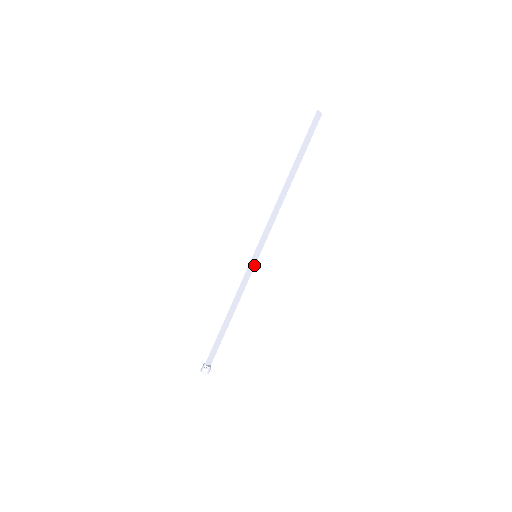
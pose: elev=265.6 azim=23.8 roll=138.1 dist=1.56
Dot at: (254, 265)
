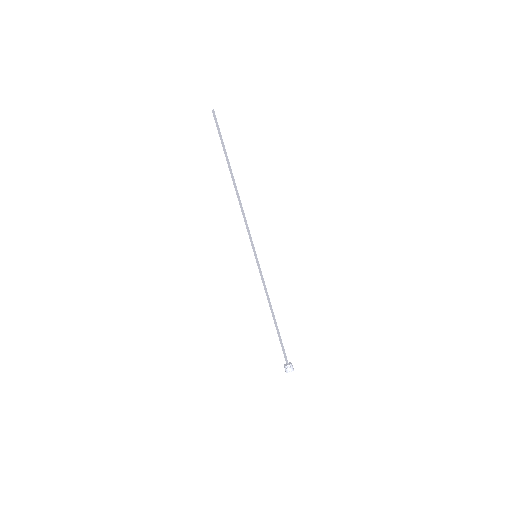
Dot at: (257, 264)
